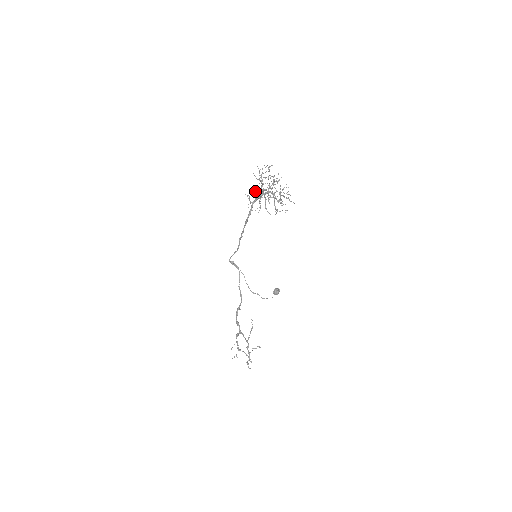
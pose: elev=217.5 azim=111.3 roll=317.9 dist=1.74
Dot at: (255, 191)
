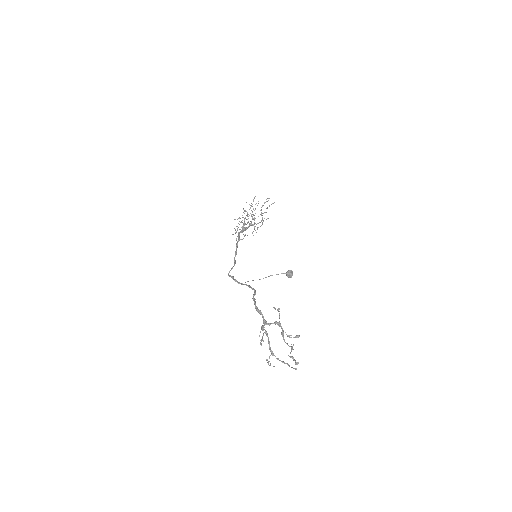
Dot at: occluded
